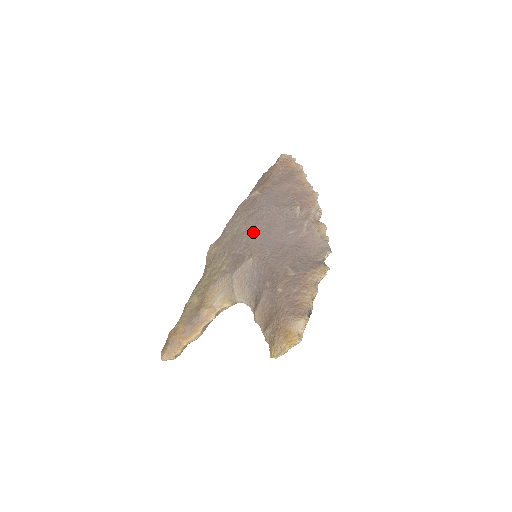
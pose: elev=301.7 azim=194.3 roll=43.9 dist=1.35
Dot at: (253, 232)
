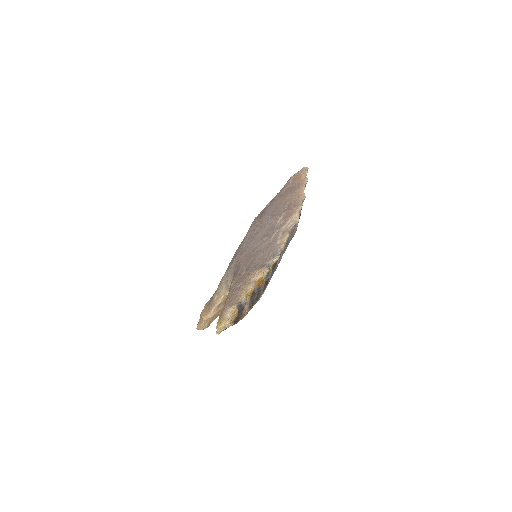
Dot at: (246, 238)
